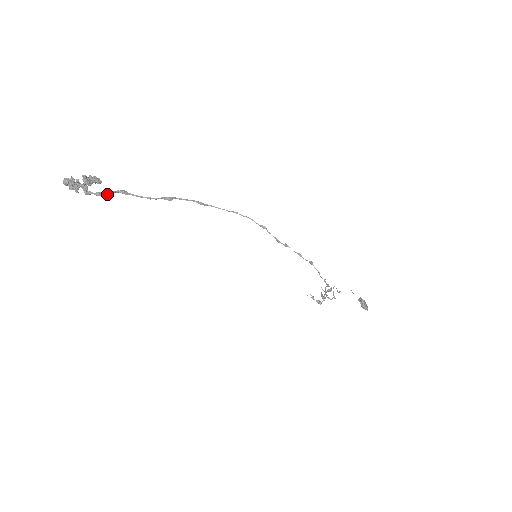
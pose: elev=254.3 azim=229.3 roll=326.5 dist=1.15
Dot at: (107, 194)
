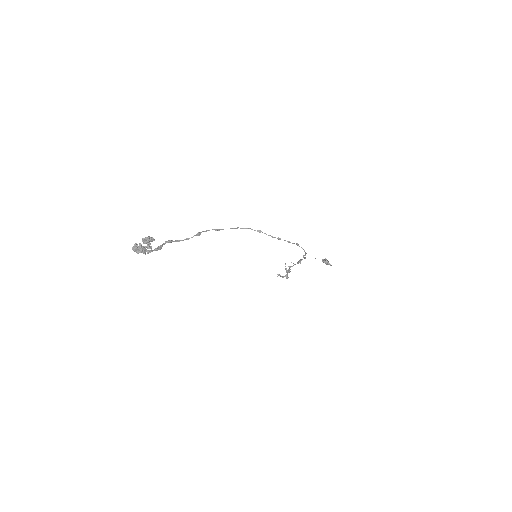
Dot at: (161, 247)
